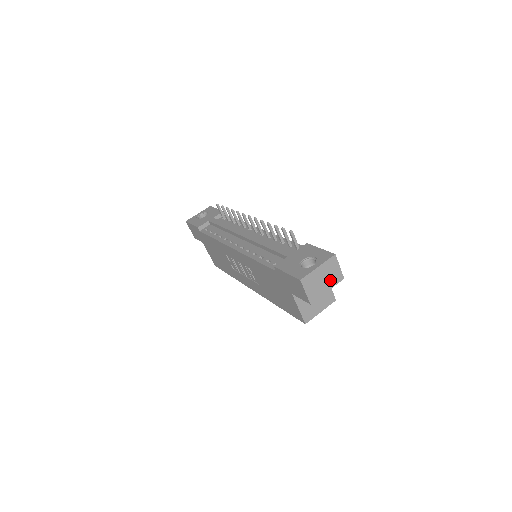
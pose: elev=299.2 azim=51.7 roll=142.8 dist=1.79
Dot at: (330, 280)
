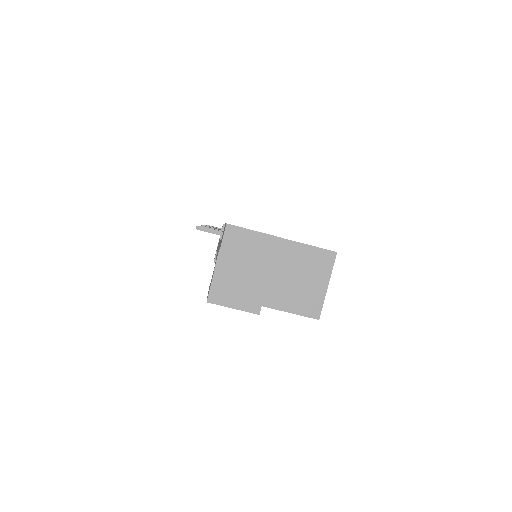
Dot at: (257, 260)
